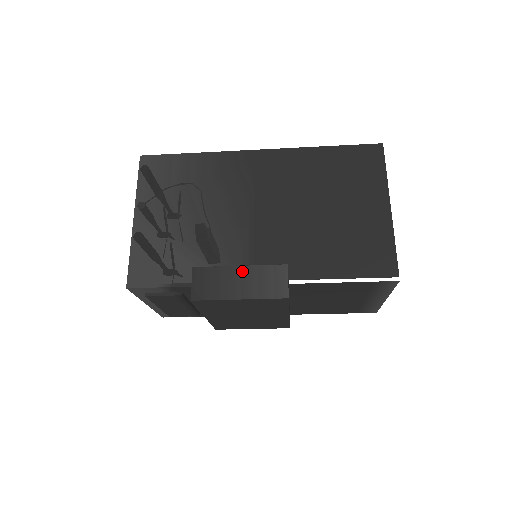
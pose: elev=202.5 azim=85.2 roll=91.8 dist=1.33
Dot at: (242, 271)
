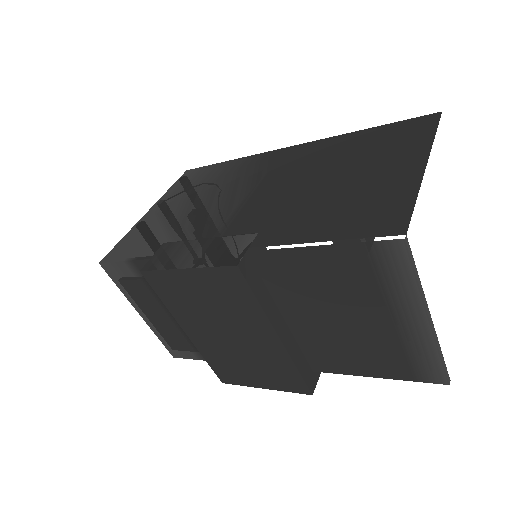
Dot at: (206, 242)
